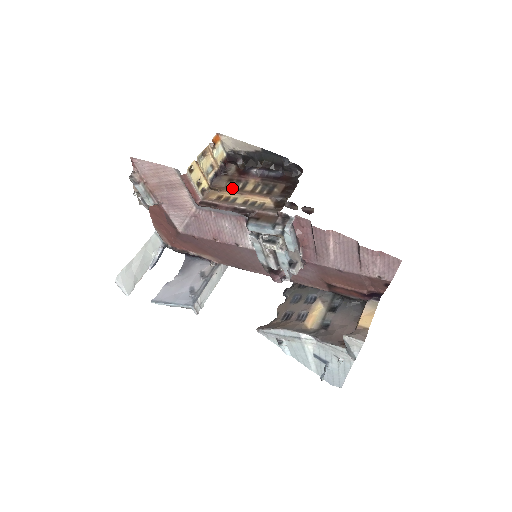
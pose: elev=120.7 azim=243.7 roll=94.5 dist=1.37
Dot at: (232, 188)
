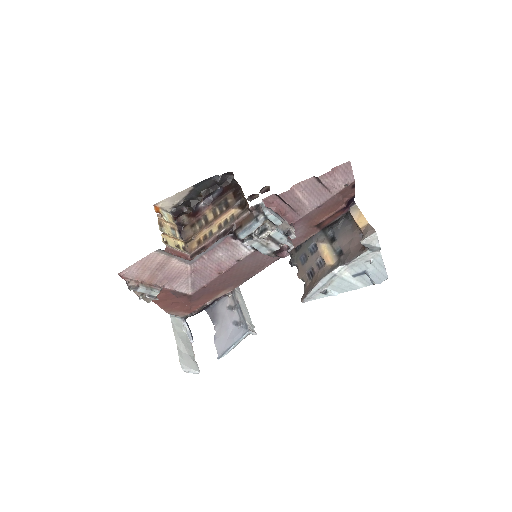
Dot at: (200, 229)
